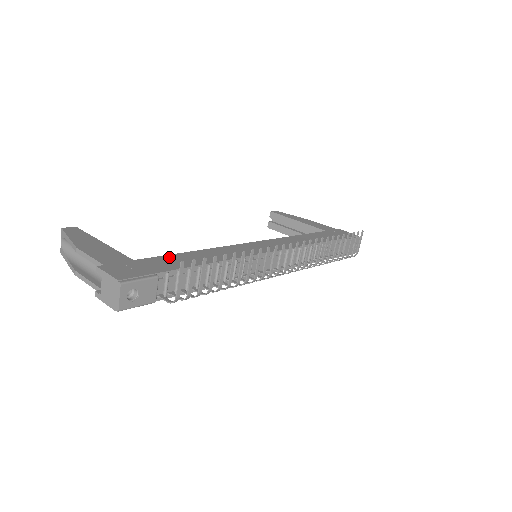
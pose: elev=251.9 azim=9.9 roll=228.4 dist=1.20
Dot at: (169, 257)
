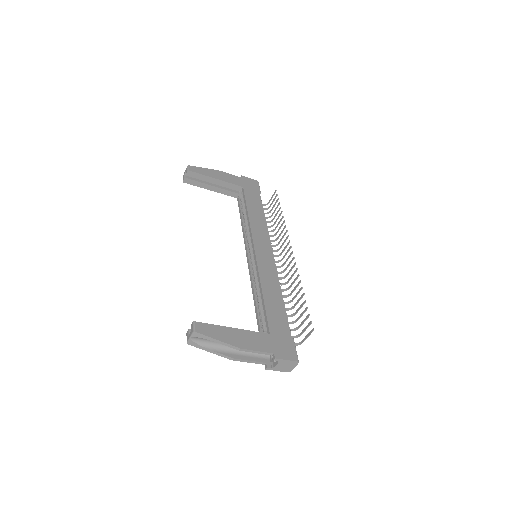
Dot at: (270, 313)
